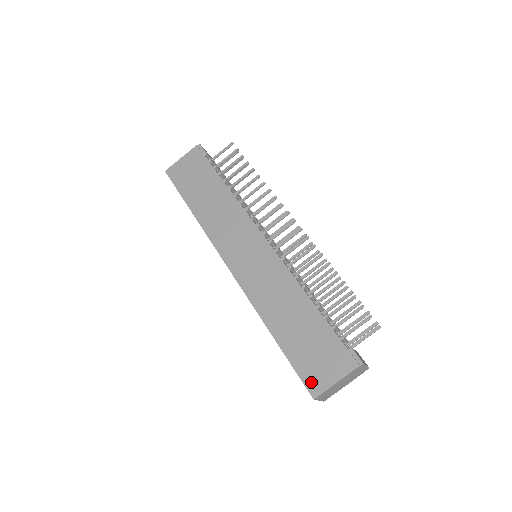
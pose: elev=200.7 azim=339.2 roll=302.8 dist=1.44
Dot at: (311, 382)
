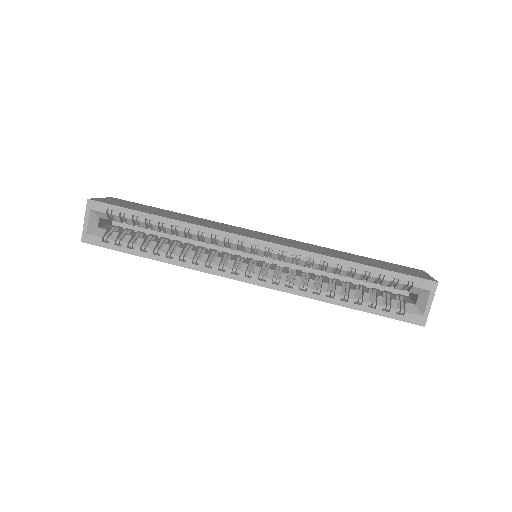
Dot at: (421, 276)
